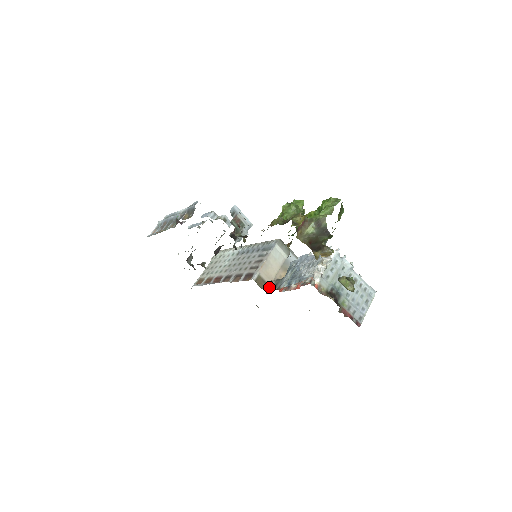
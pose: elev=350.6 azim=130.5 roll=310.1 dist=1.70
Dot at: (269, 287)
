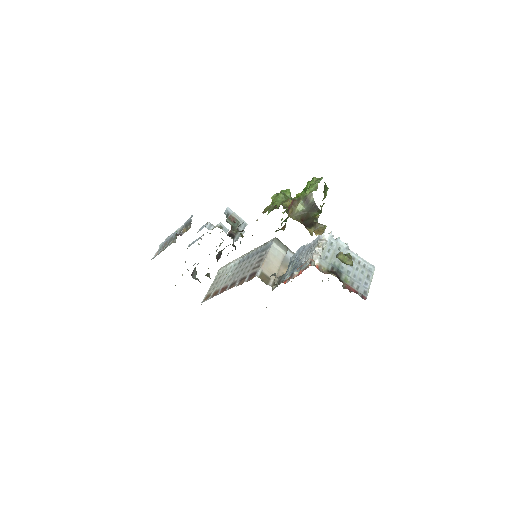
Dot at: (273, 282)
